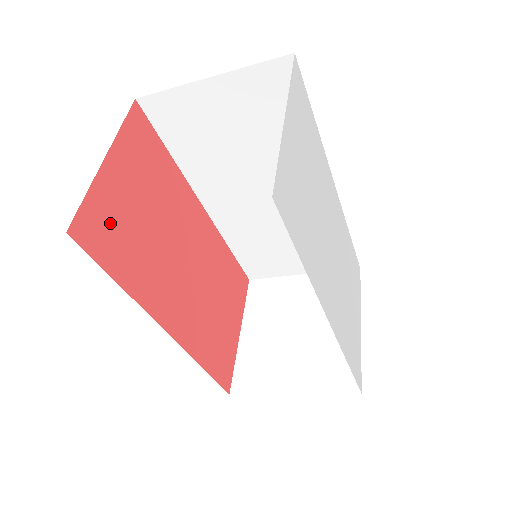
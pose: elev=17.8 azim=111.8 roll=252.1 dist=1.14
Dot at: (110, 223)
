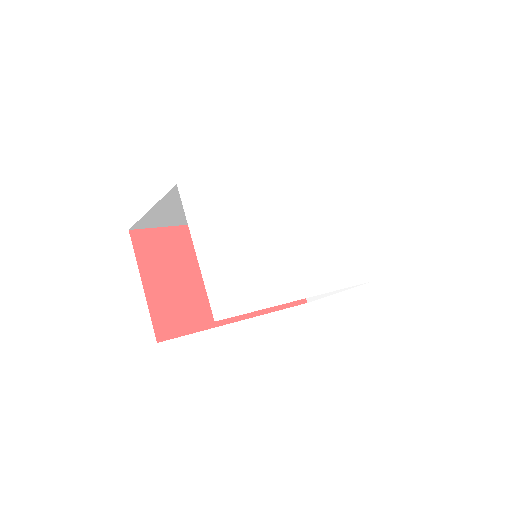
Dot at: (171, 312)
